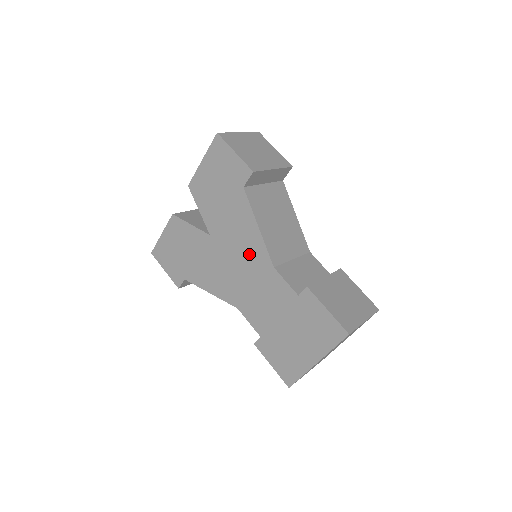
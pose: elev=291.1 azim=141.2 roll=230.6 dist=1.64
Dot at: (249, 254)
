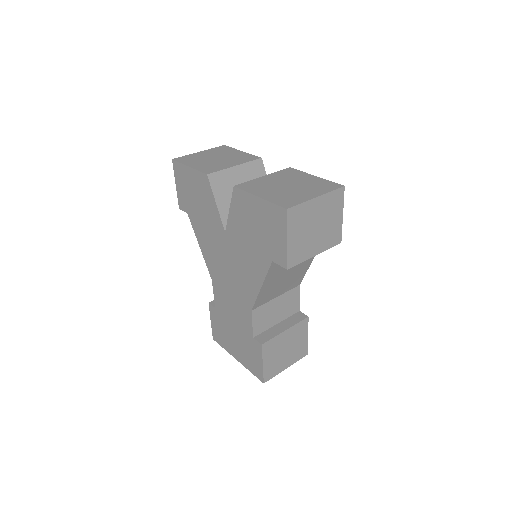
Dot at: (242, 283)
